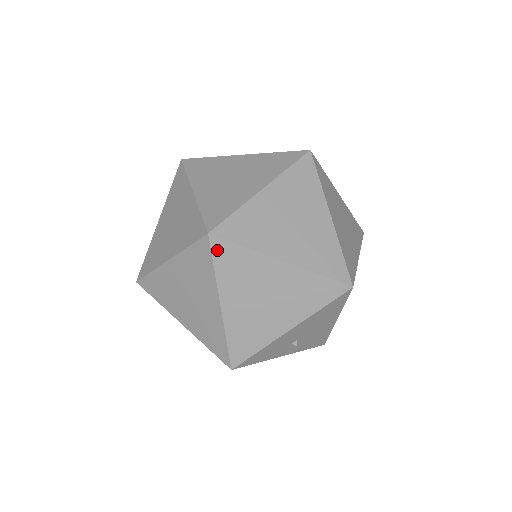
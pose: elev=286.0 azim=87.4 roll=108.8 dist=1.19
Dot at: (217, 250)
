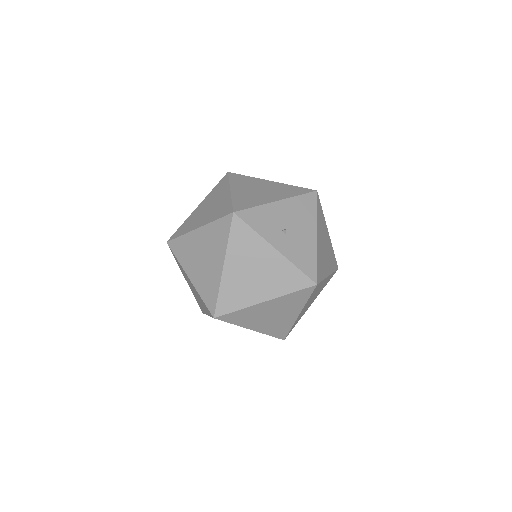
Dot at: (232, 176)
